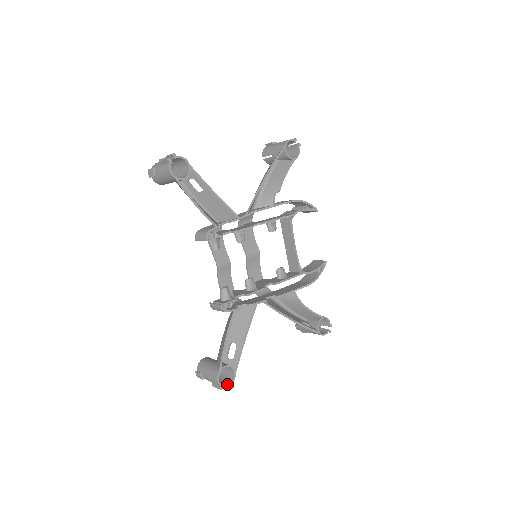
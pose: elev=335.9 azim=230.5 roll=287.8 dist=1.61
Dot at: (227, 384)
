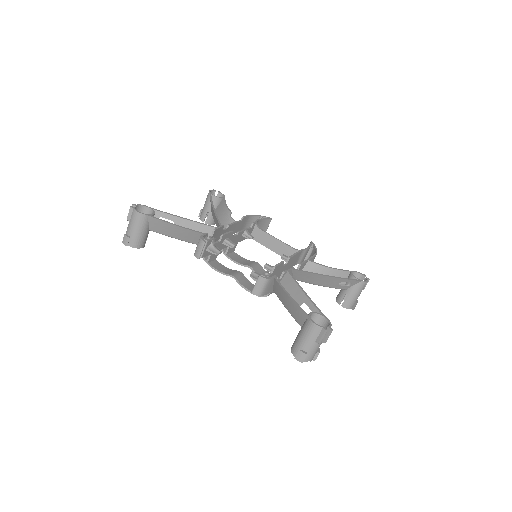
Dot at: (327, 327)
